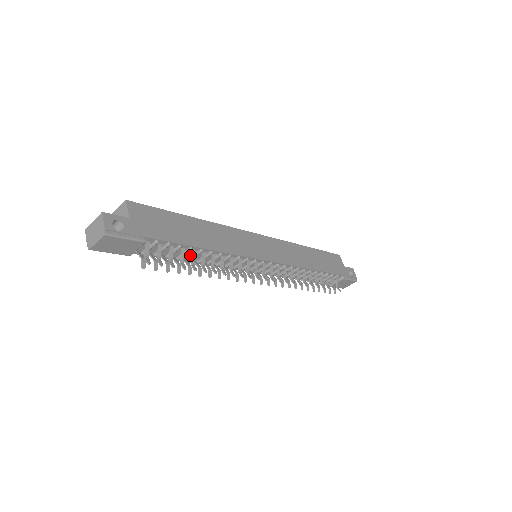
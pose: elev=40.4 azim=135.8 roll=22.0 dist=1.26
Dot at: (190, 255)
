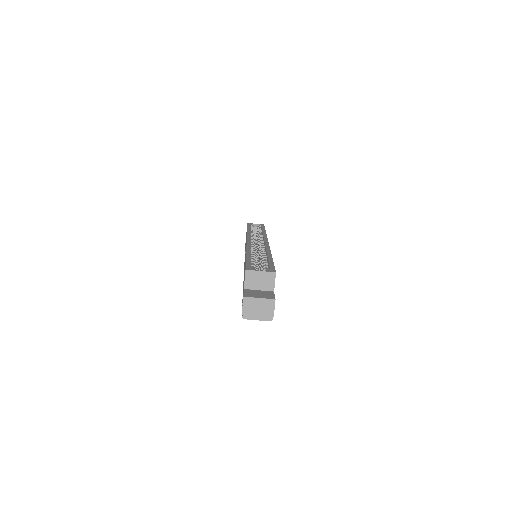
Dot at: occluded
